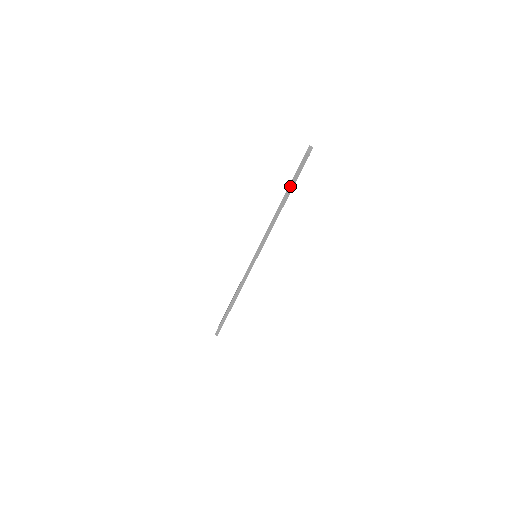
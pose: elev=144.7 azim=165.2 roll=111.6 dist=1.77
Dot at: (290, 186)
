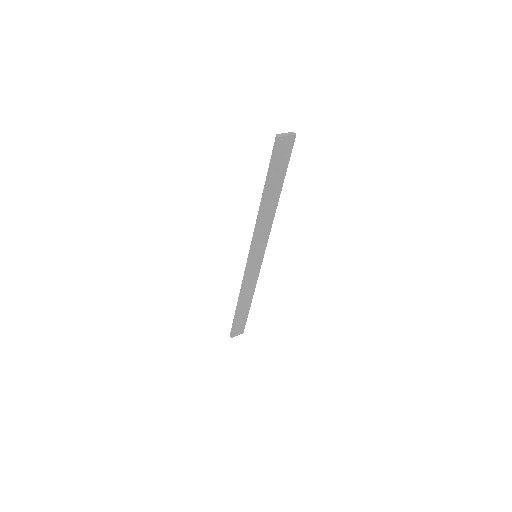
Dot at: (268, 175)
